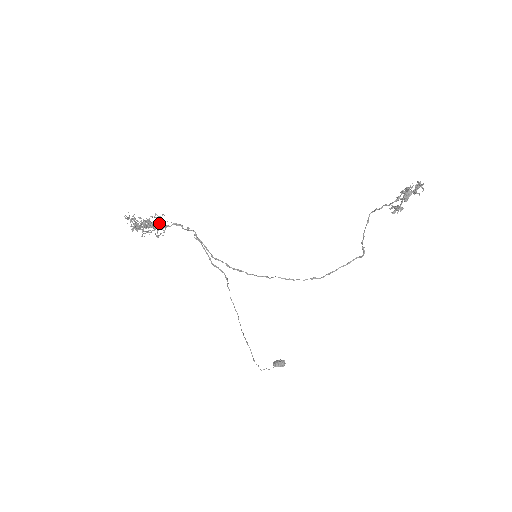
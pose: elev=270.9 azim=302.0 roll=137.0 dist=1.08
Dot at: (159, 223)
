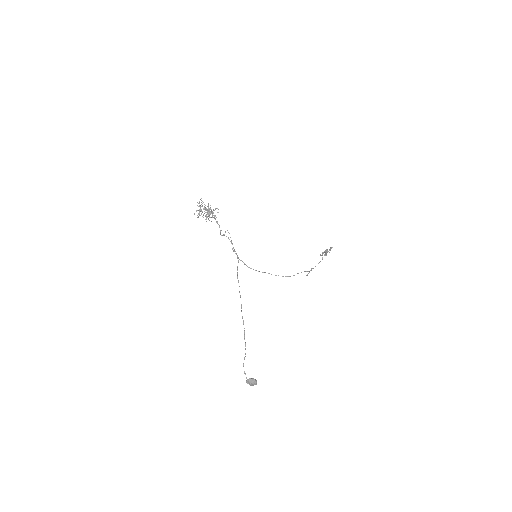
Dot at: (213, 213)
